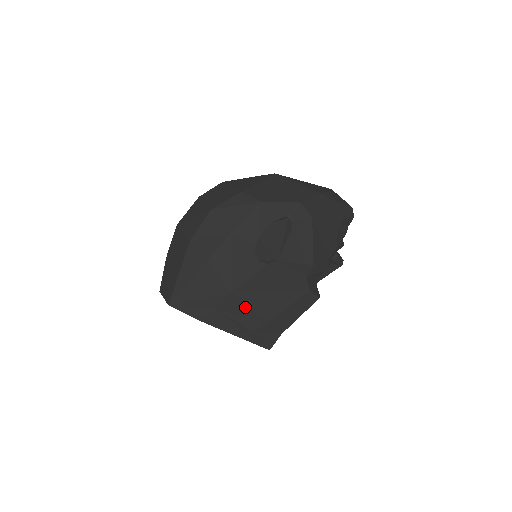
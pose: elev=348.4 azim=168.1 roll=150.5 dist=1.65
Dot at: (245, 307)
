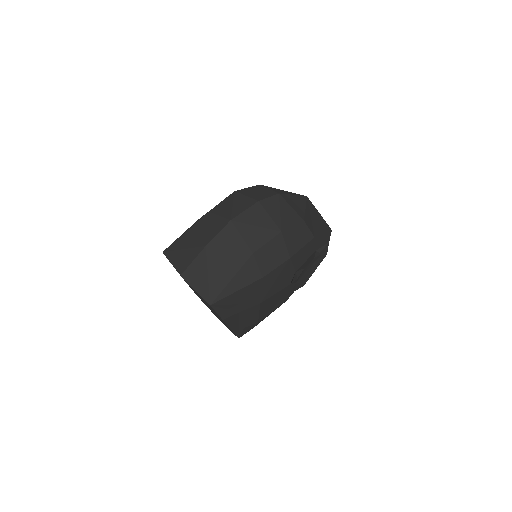
Dot at: (257, 313)
